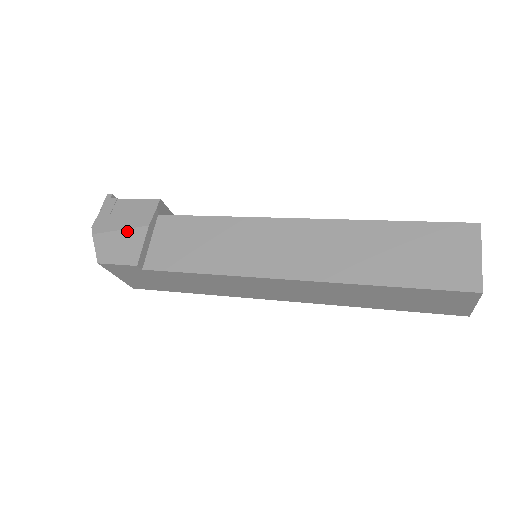
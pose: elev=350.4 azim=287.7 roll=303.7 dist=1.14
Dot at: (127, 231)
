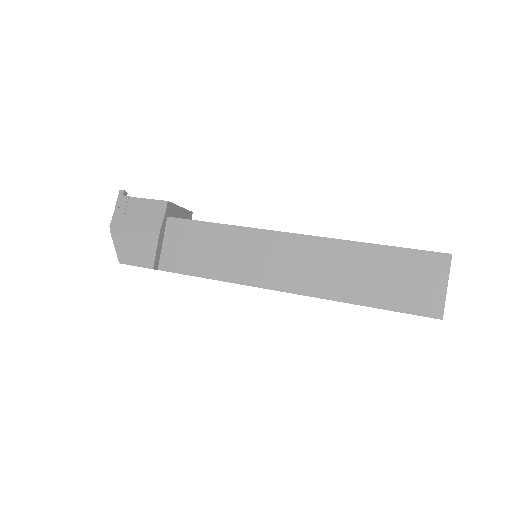
Dot at: (141, 234)
